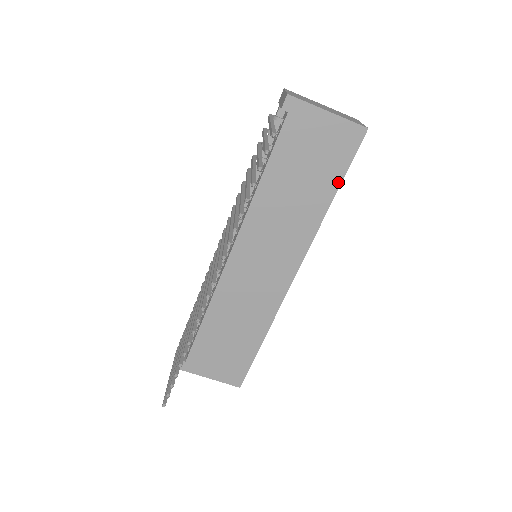
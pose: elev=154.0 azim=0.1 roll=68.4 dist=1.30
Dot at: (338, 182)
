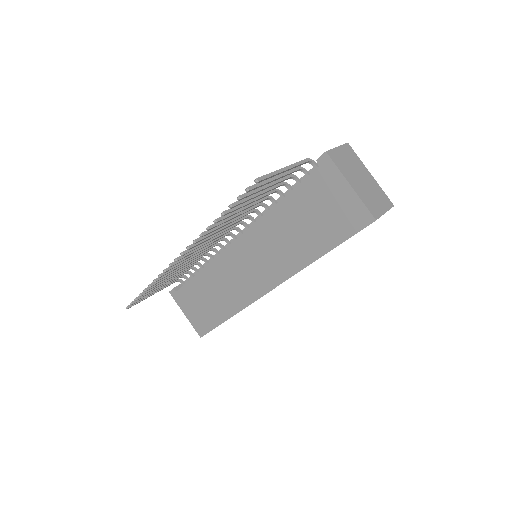
Dot at: (333, 245)
